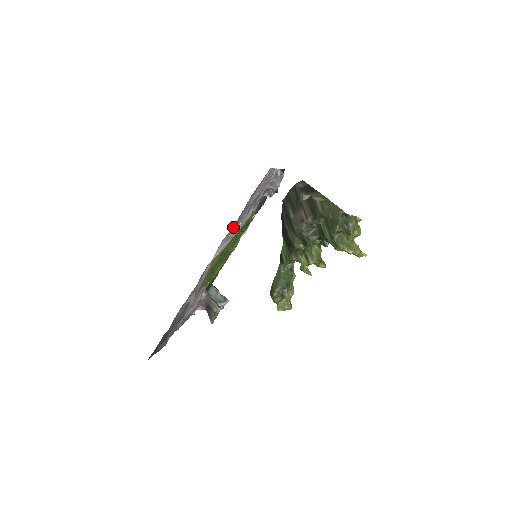
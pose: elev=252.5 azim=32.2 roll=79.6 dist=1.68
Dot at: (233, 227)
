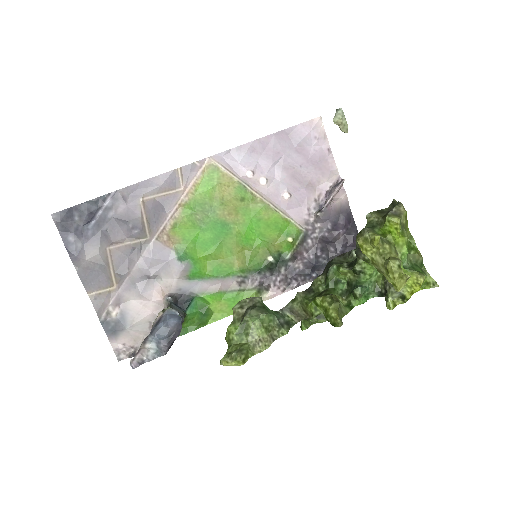
Dot at: (252, 151)
